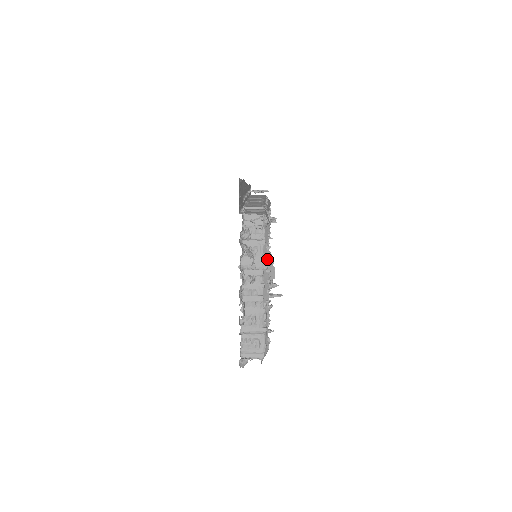
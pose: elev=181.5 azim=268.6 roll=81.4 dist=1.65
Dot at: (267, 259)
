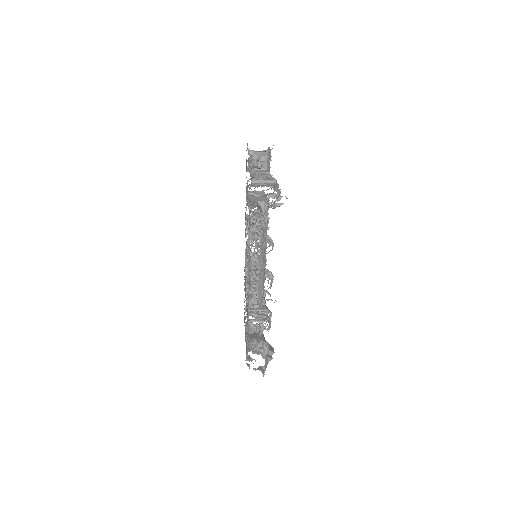
Dot at: occluded
